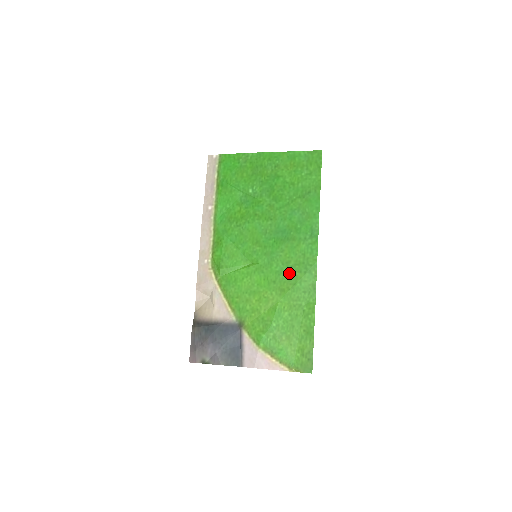
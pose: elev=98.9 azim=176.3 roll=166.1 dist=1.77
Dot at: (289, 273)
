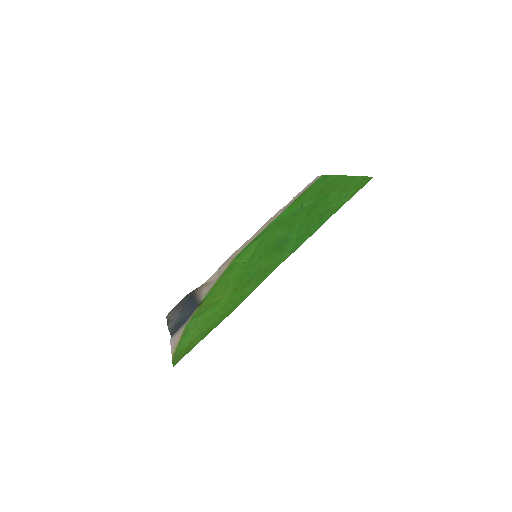
Dot at: (252, 277)
